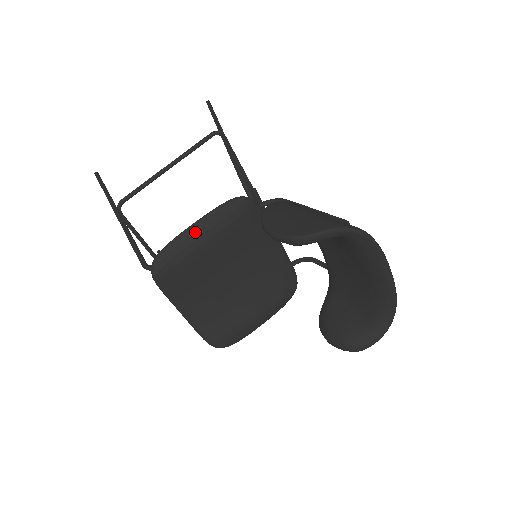
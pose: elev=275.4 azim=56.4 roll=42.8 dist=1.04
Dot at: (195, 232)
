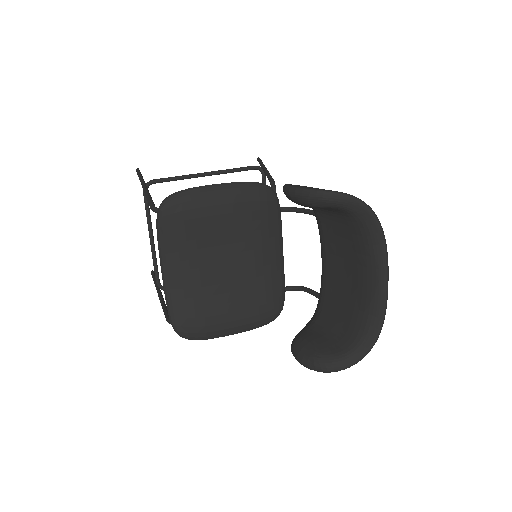
Dot at: (216, 190)
